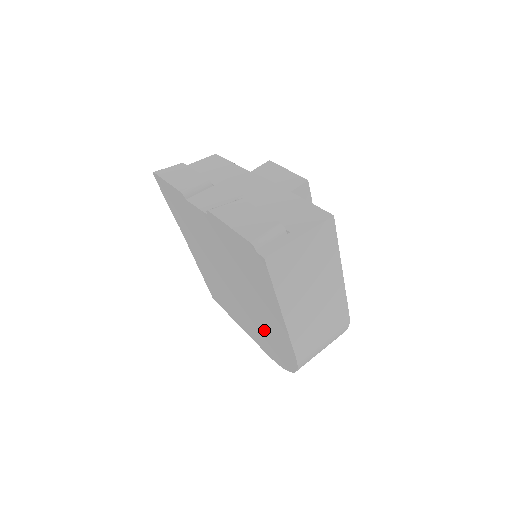
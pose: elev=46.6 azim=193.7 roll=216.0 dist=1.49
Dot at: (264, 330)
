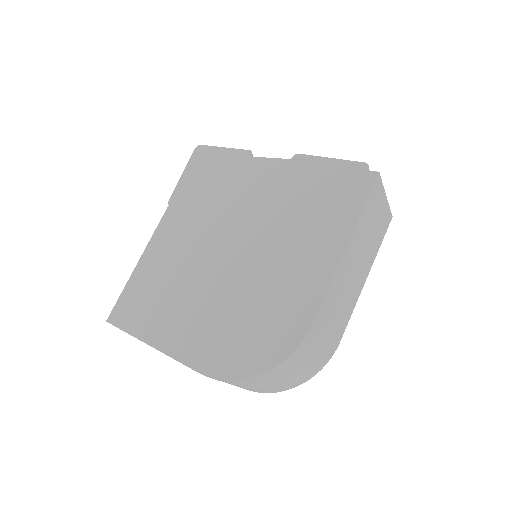
Dot at: (253, 307)
